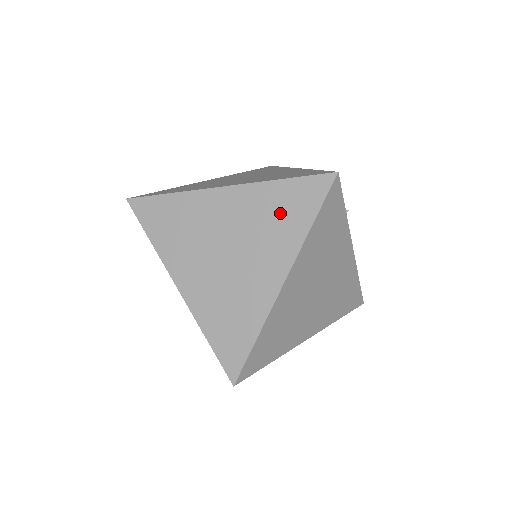
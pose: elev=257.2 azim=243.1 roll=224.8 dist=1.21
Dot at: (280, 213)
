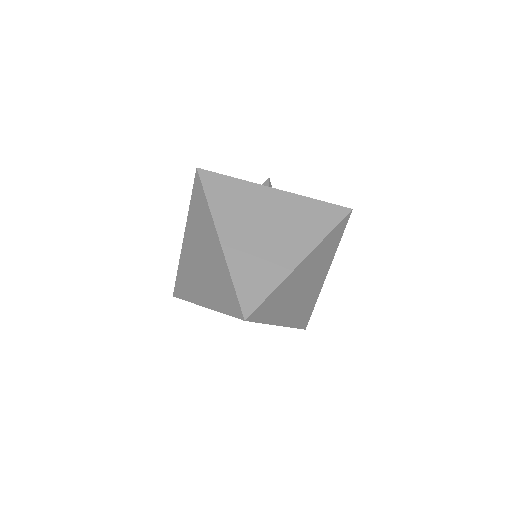
Dot at: (199, 215)
